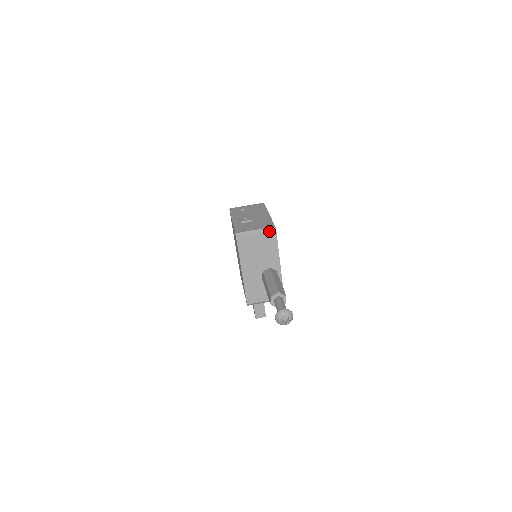
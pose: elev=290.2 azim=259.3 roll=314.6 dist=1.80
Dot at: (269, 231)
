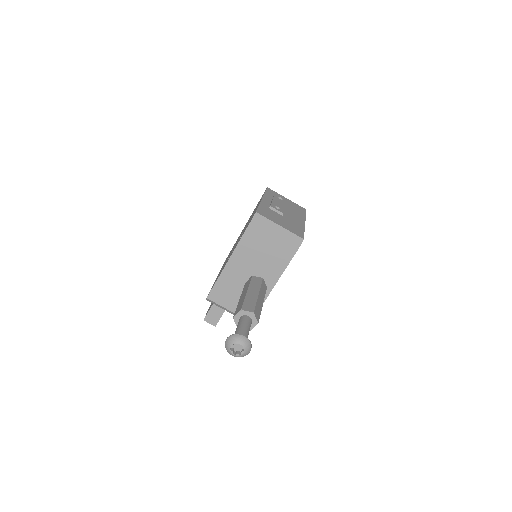
Dot at: (293, 239)
